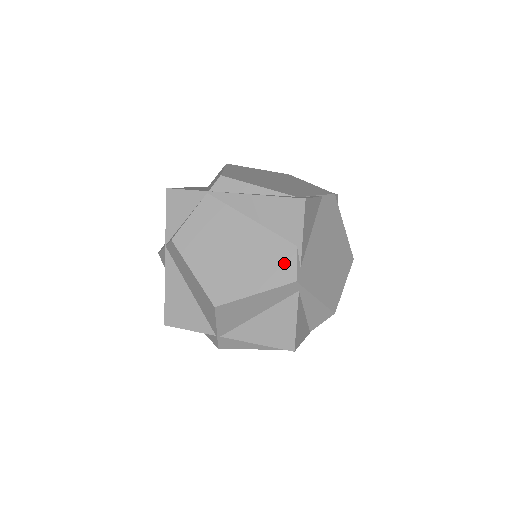
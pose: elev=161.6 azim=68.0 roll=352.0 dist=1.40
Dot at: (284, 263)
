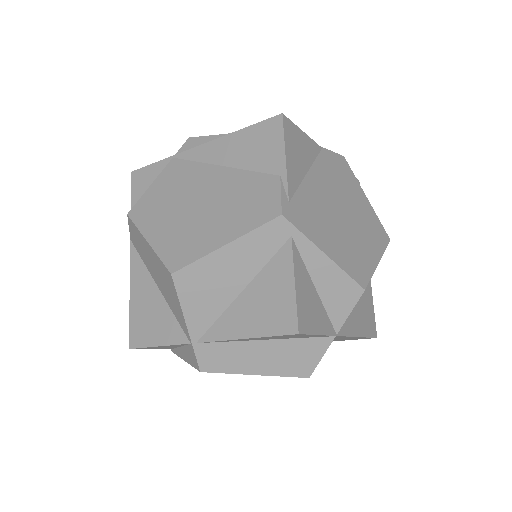
Dot at: (264, 198)
